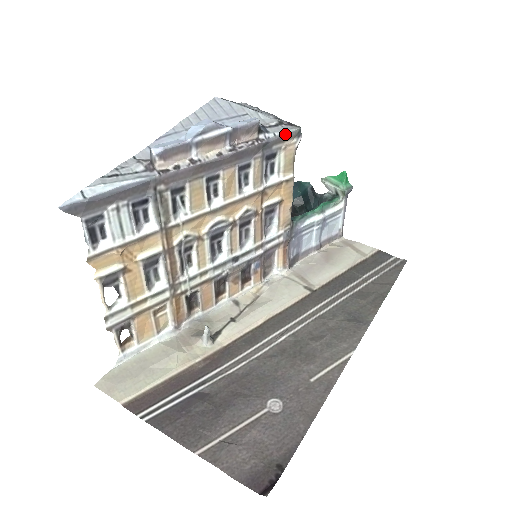
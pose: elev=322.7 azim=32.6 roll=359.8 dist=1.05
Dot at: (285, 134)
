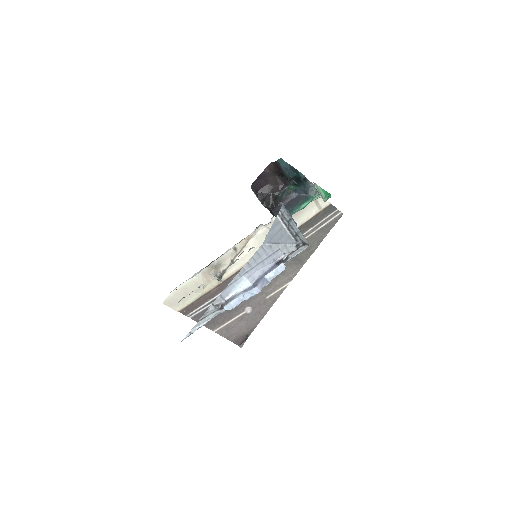
Dot at: occluded
